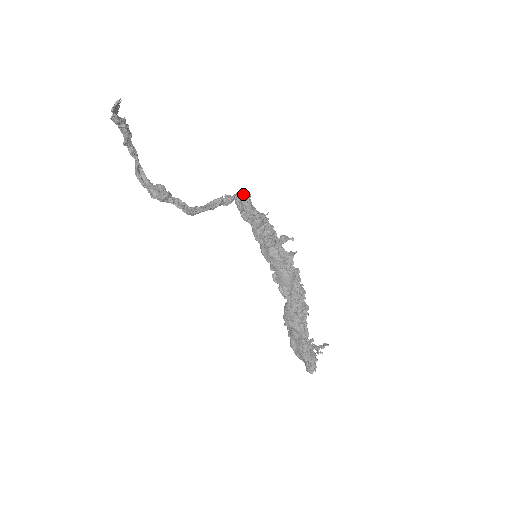
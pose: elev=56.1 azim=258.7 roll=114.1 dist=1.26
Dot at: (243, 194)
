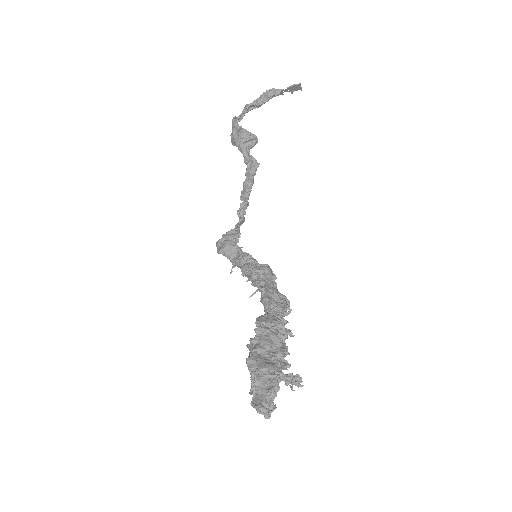
Dot at: occluded
